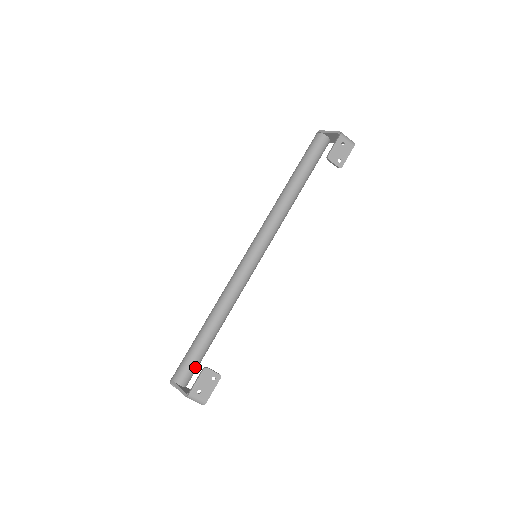
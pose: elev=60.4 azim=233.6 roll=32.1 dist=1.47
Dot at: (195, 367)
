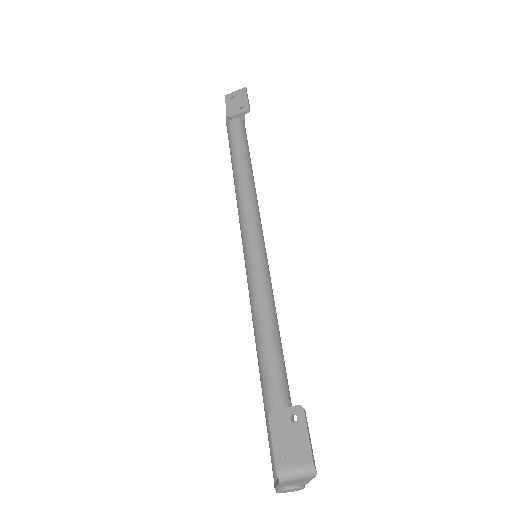
Dot at: occluded
